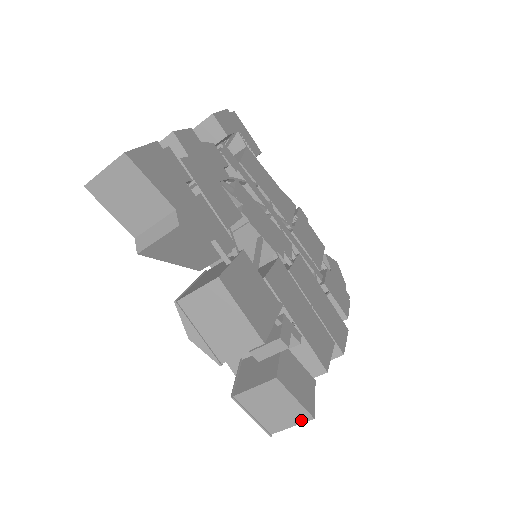
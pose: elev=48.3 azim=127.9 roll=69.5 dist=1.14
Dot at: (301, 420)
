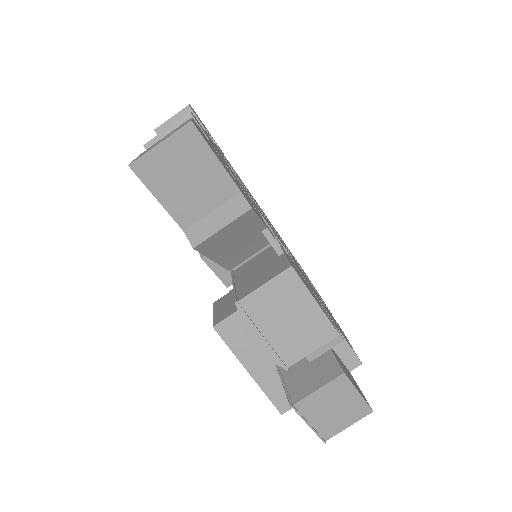
Dot at: (360, 416)
